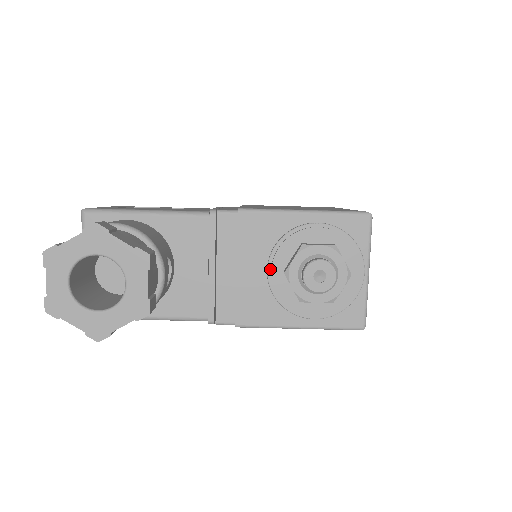
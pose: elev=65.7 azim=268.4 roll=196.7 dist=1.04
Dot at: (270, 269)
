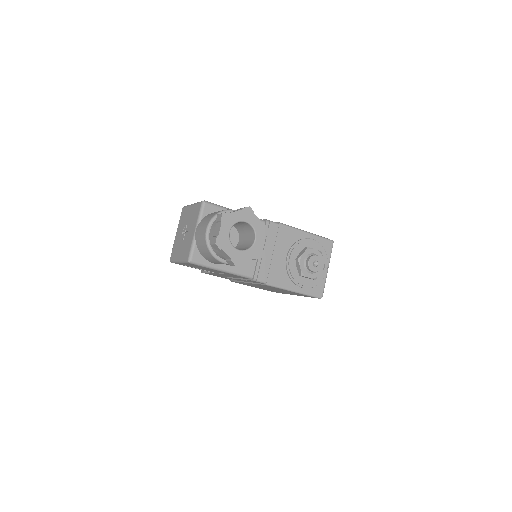
Dot at: (289, 257)
